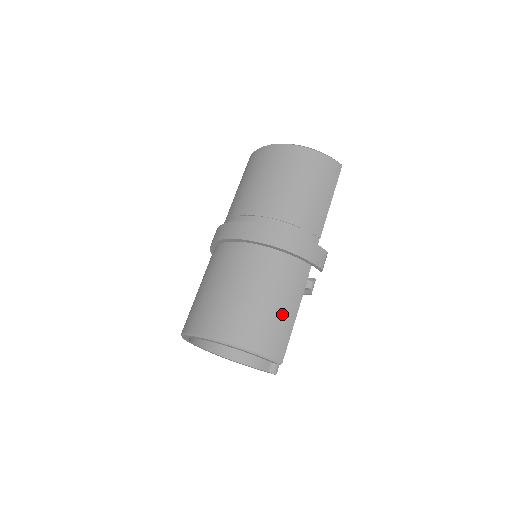
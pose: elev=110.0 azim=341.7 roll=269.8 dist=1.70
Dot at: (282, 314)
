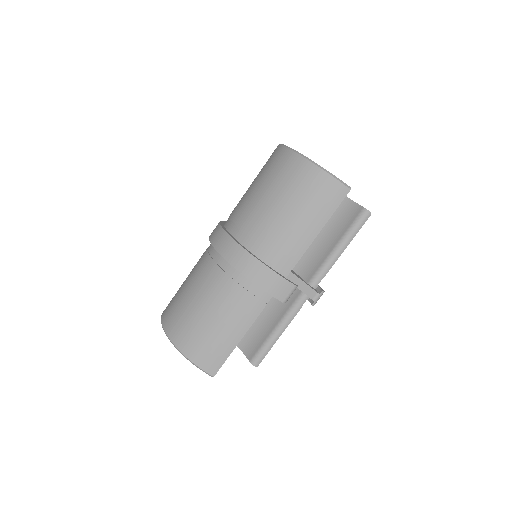
Dot at: (225, 334)
